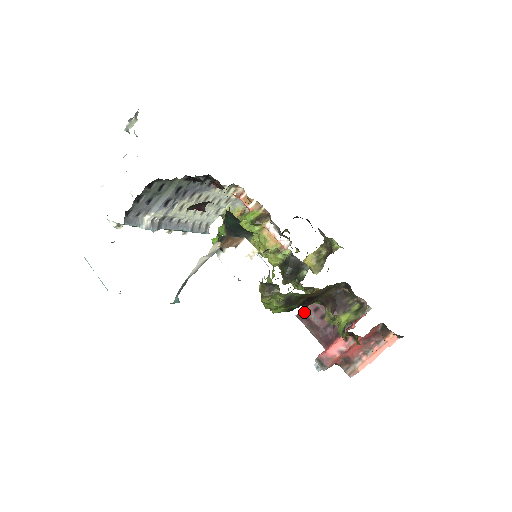
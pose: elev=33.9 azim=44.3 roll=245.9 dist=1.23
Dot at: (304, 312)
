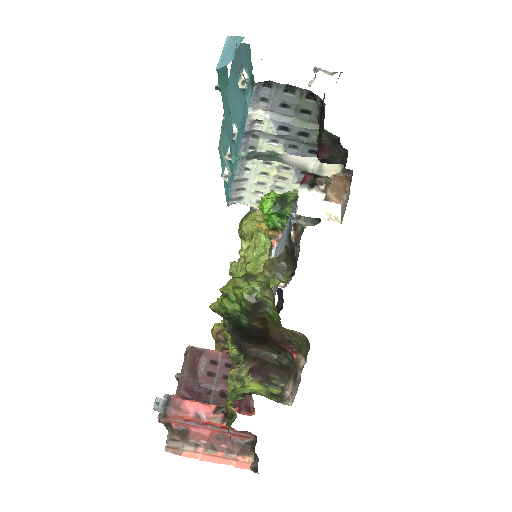
Dot at: (201, 352)
